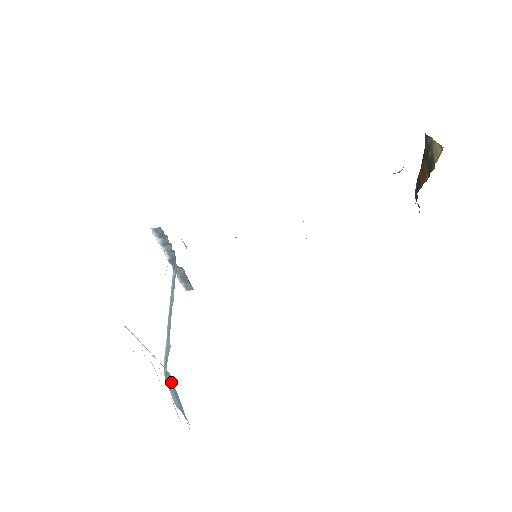
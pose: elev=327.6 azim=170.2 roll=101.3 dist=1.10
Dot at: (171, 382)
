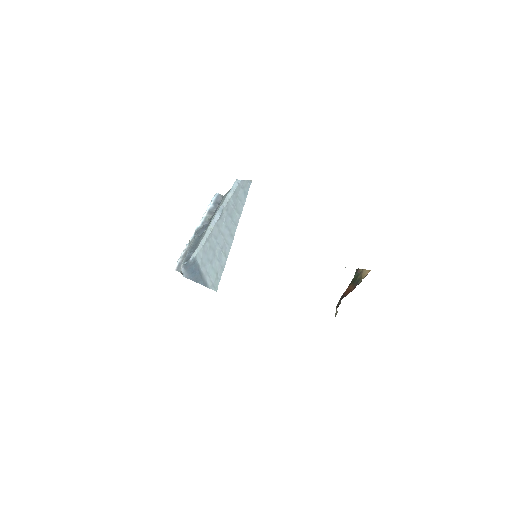
Dot at: (192, 266)
